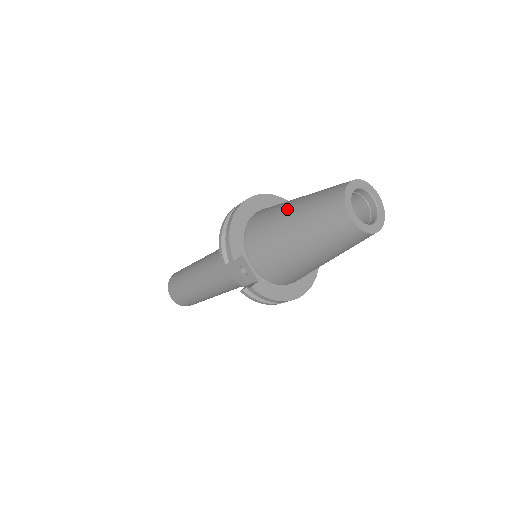
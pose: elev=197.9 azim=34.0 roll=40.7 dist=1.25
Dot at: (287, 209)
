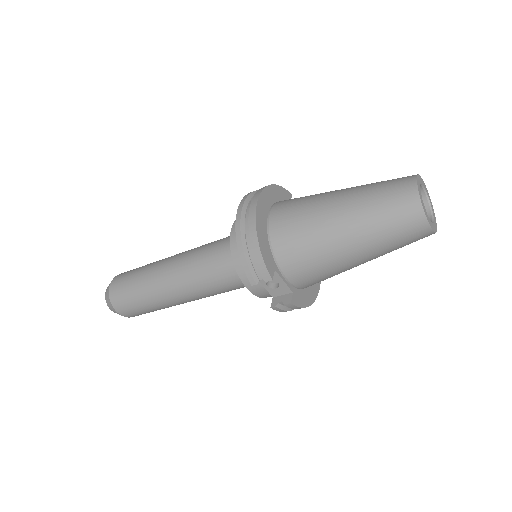
Dot at: (332, 213)
